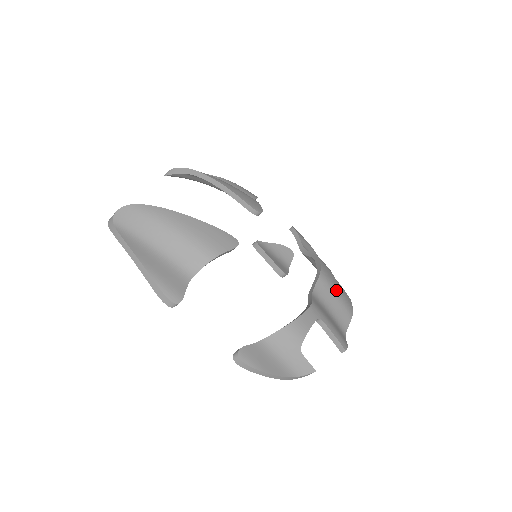
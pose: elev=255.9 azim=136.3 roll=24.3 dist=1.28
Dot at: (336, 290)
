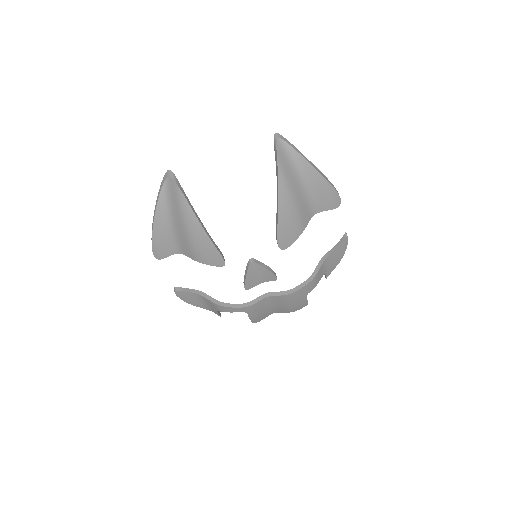
Dot at: (292, 303)
